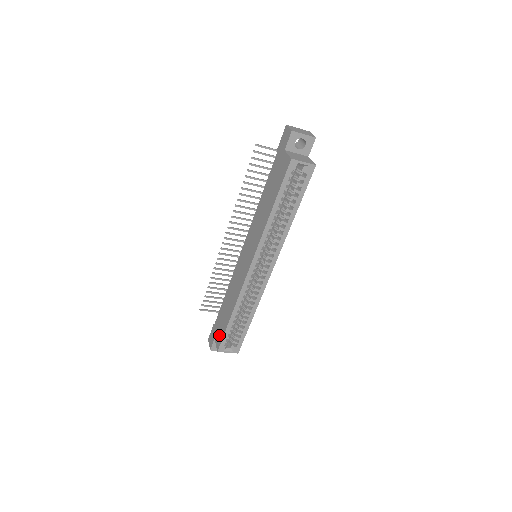
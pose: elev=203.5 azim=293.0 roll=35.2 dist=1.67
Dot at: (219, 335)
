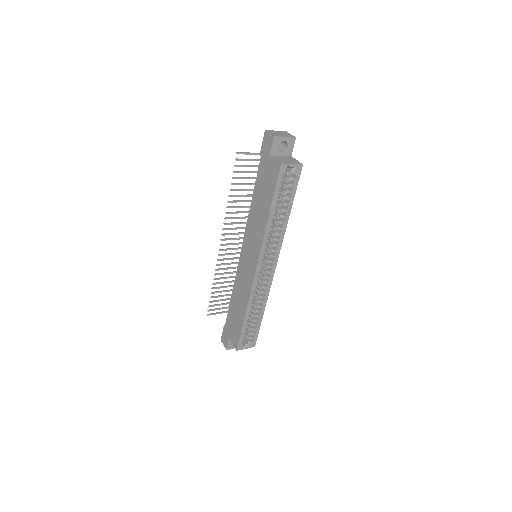
Dot at: (234, 335)
